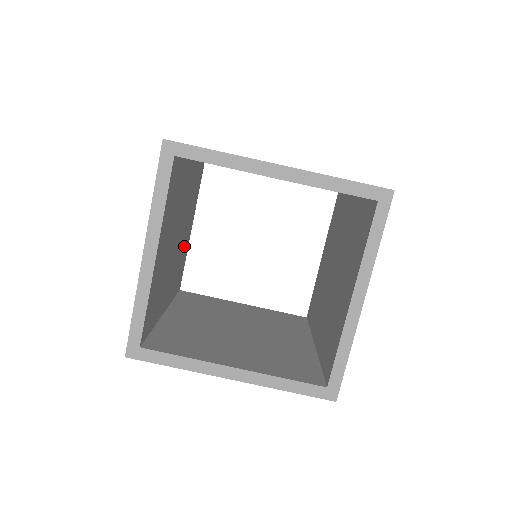
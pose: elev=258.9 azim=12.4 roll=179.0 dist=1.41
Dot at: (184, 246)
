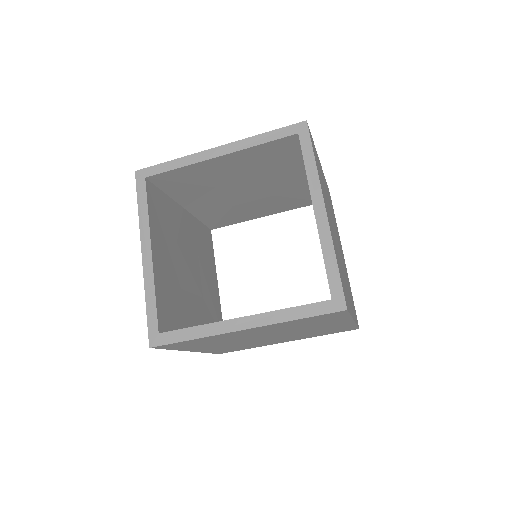
Dot at: (210, 294)
